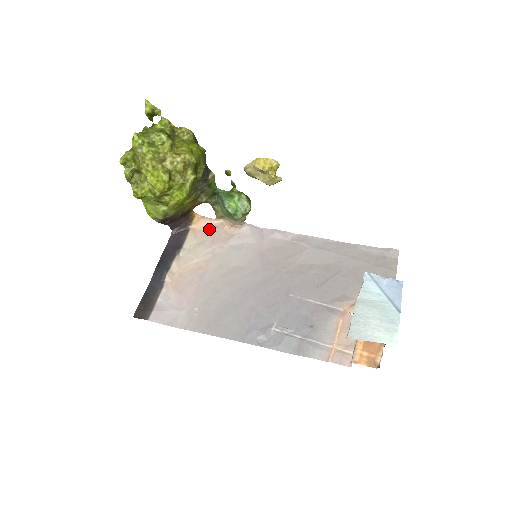
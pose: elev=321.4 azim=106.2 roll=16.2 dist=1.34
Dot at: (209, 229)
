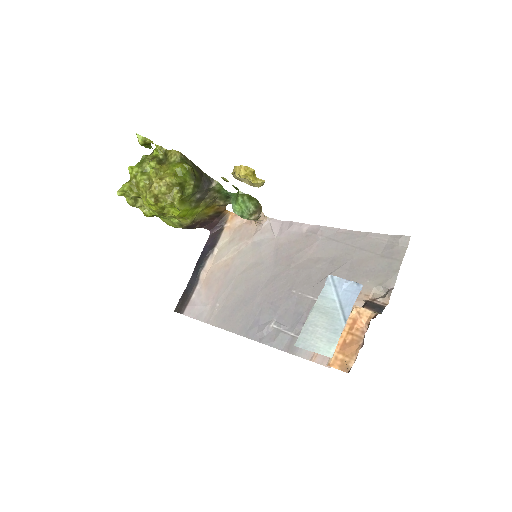
Dot at: (240, 226)
